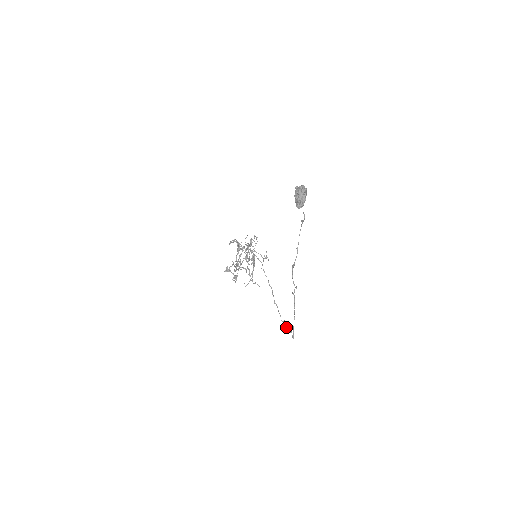
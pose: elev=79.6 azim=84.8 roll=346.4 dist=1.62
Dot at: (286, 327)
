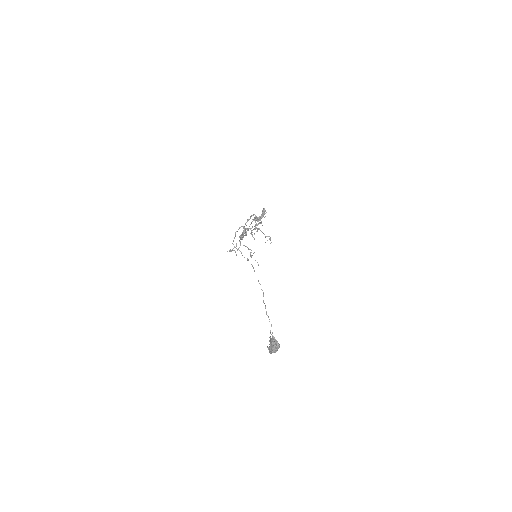
Dot at: occluded
